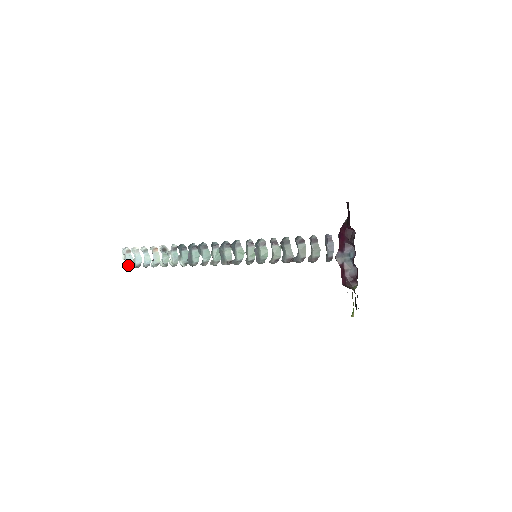
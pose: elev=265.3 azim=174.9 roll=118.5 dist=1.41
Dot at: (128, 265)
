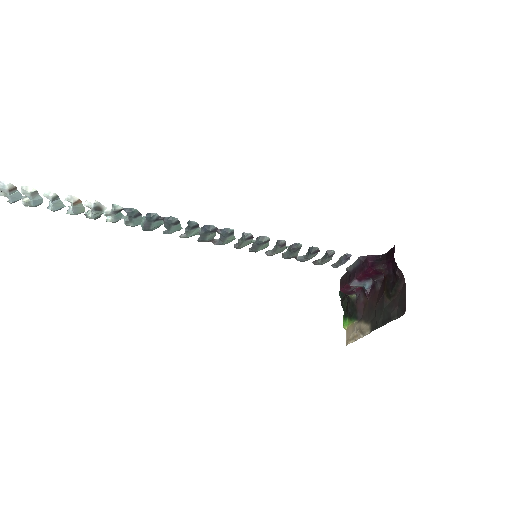
Dot at: (13, 202)
